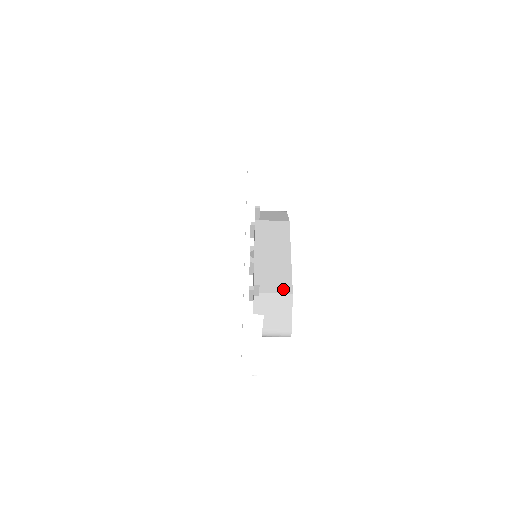
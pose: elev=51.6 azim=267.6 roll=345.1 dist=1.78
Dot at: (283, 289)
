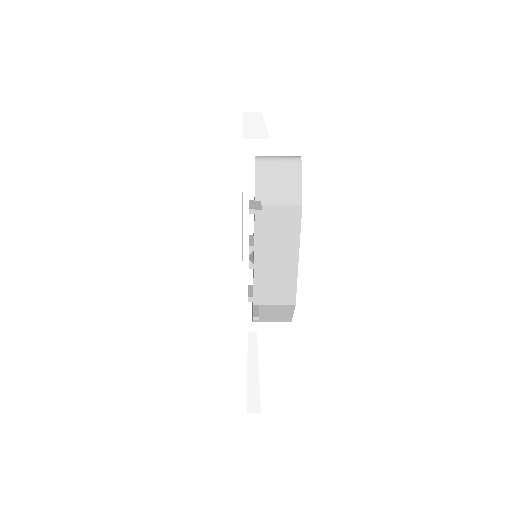
Dot at: (285, 300)
